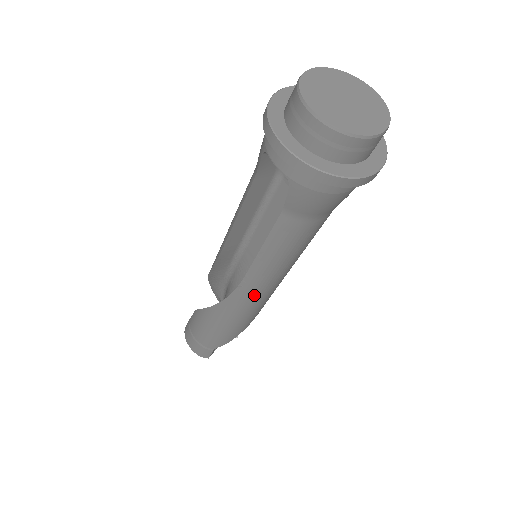
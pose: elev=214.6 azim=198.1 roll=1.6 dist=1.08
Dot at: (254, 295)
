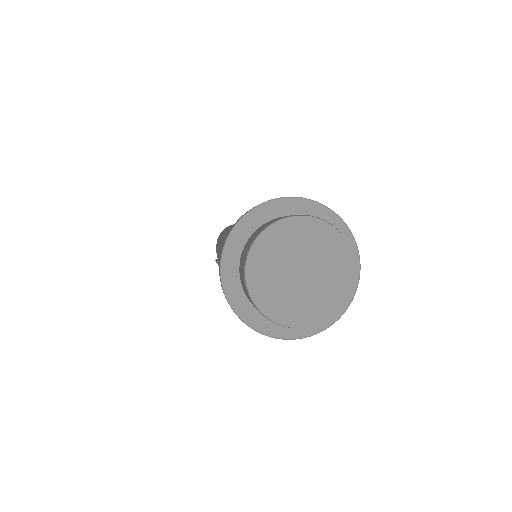
Dot at: occluded
